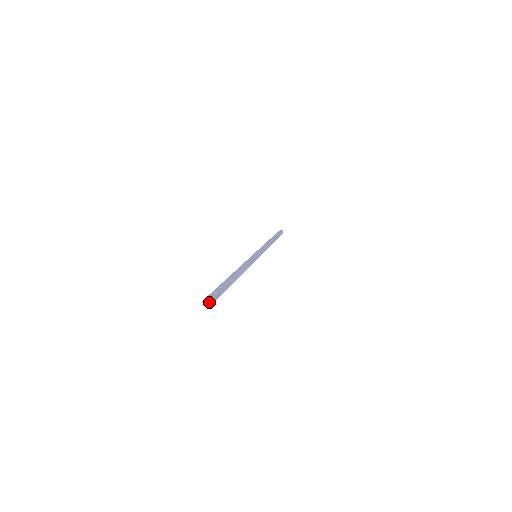
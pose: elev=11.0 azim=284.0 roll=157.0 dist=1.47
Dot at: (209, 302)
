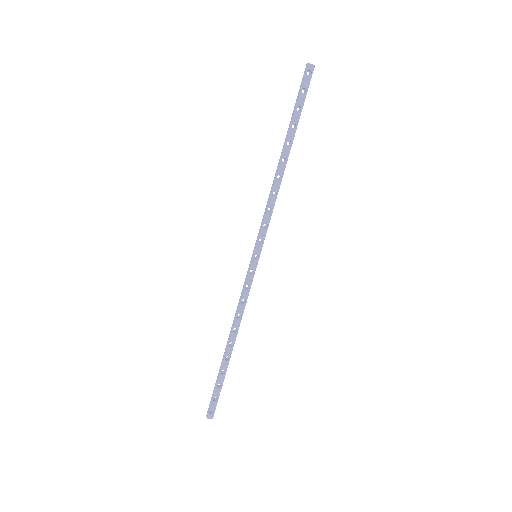
Dot at: (313, 66)
